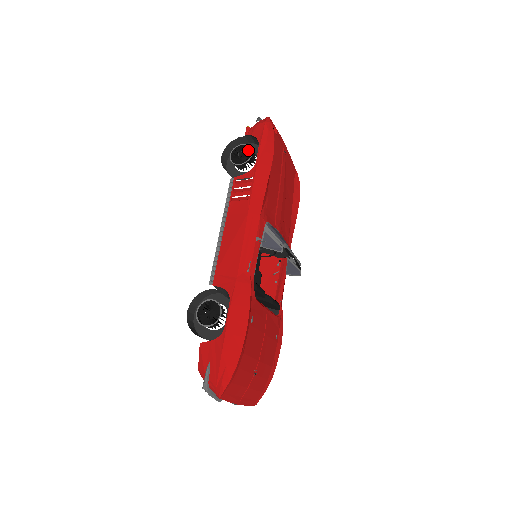
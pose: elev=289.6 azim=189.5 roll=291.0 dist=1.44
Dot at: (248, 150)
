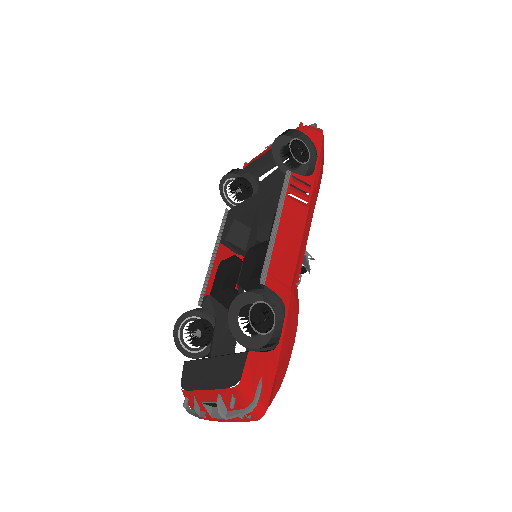
Dot at: (302, 149)
